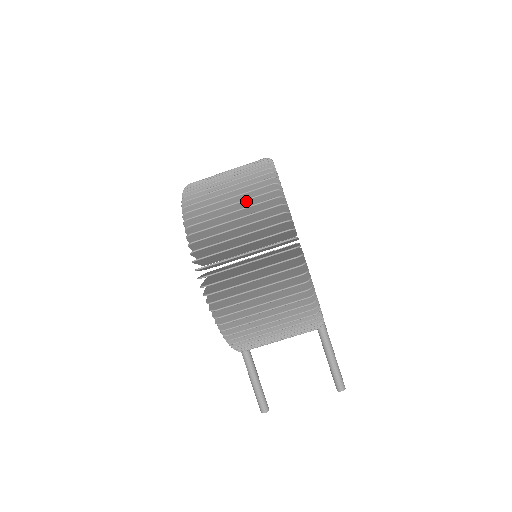
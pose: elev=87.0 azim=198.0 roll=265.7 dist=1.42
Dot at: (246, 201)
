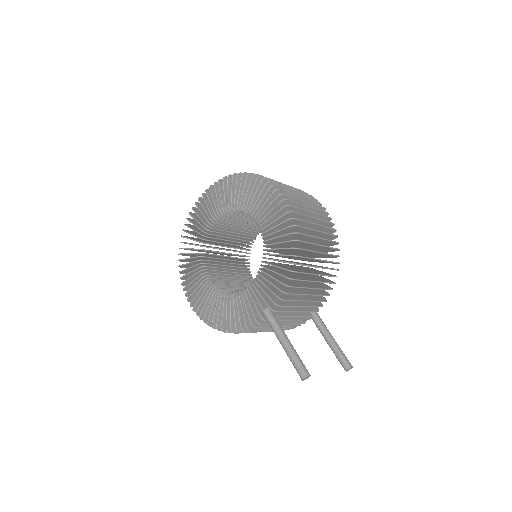
Dot at: occluded
